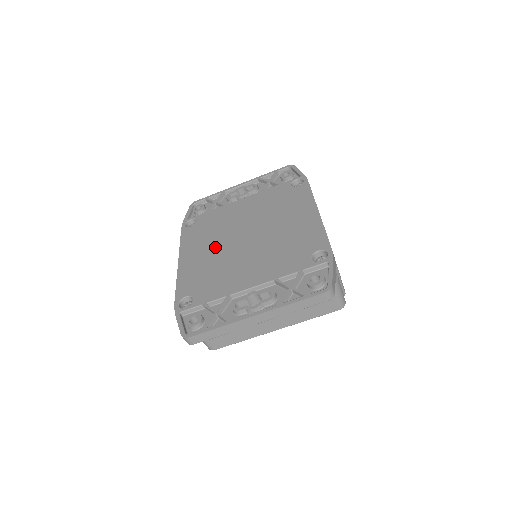
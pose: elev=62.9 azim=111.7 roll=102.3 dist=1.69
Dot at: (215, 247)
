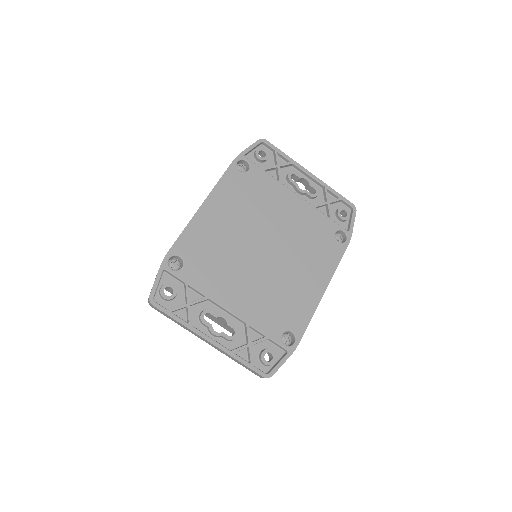
Dot at: (238, 228)
